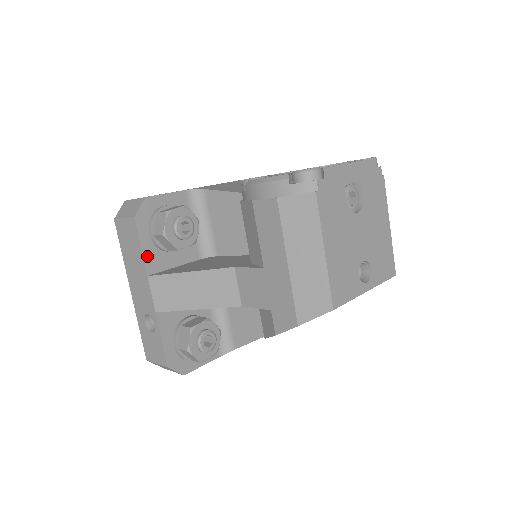
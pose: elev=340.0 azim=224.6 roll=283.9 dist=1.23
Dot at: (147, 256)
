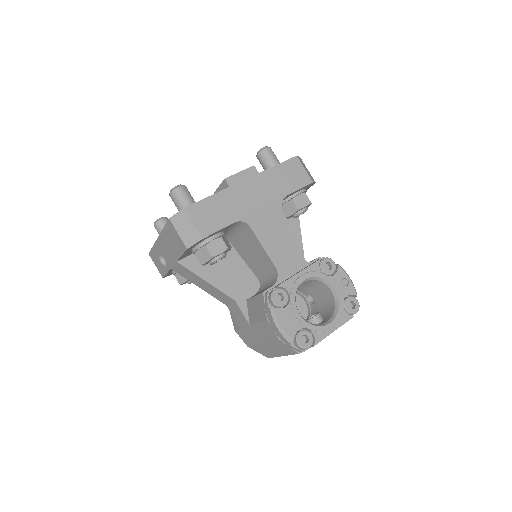
Dot at: (183, 256)
